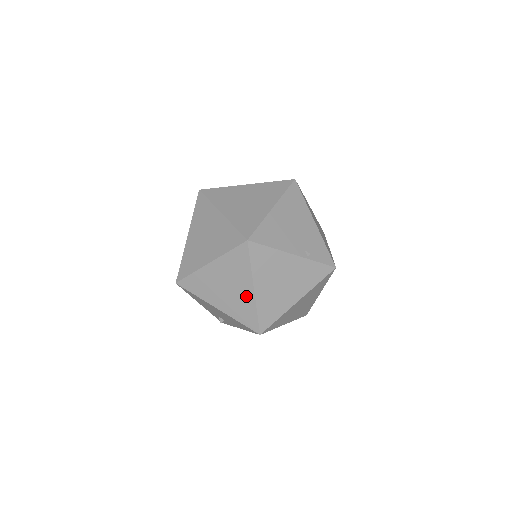
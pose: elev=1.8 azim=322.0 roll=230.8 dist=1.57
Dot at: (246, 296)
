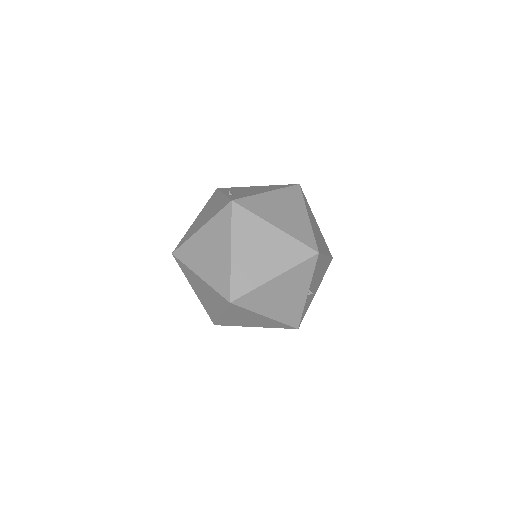
Dot at: occluded
